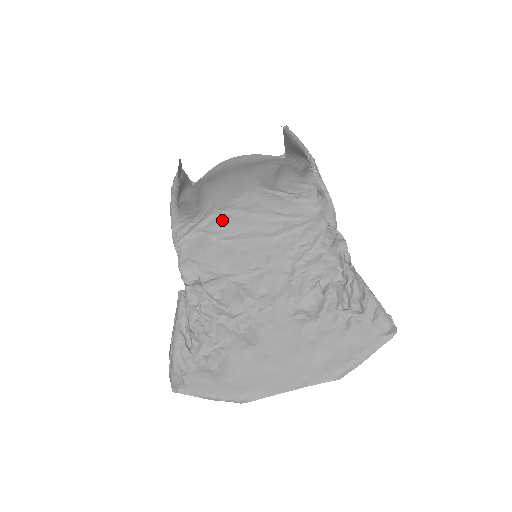
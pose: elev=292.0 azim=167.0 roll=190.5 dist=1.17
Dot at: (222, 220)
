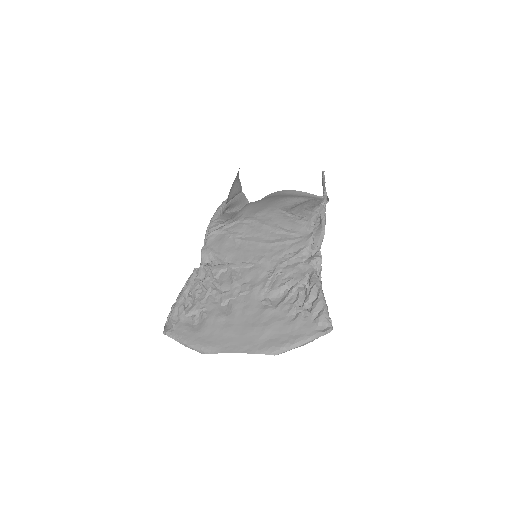
Dot at: (242, 225)
